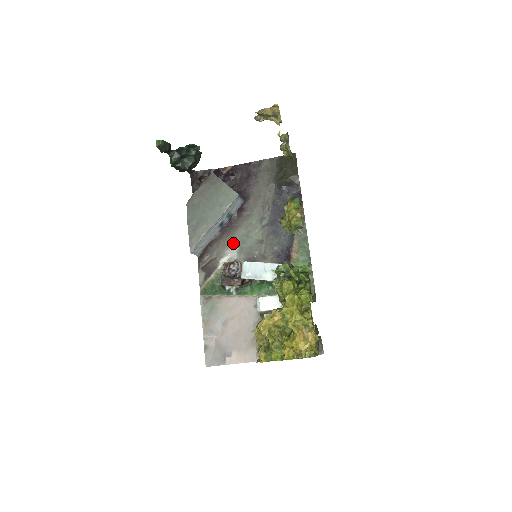
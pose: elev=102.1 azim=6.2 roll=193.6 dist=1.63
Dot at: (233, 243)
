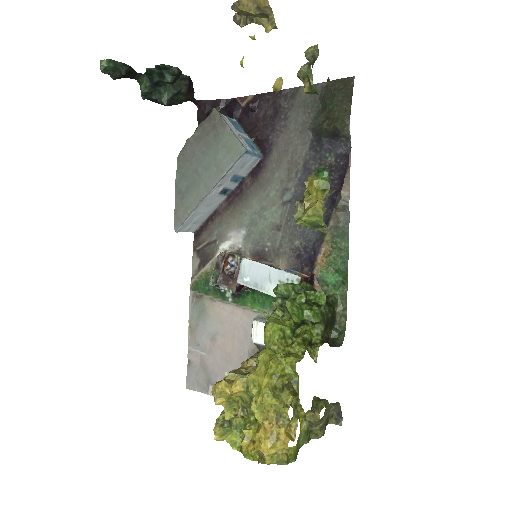
Dot at: (240, 222)
